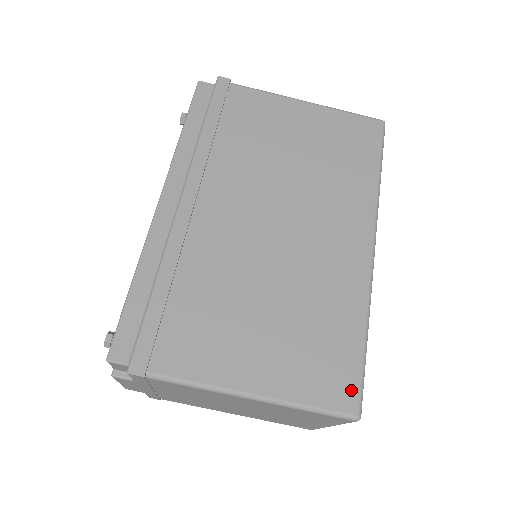
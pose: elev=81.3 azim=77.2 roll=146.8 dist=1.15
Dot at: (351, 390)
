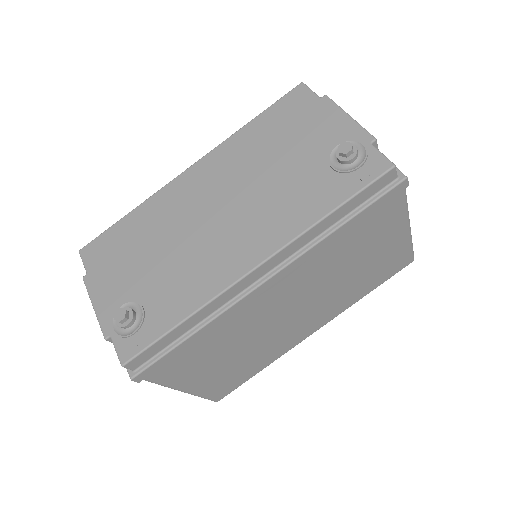
Dot at: (227, 393)
